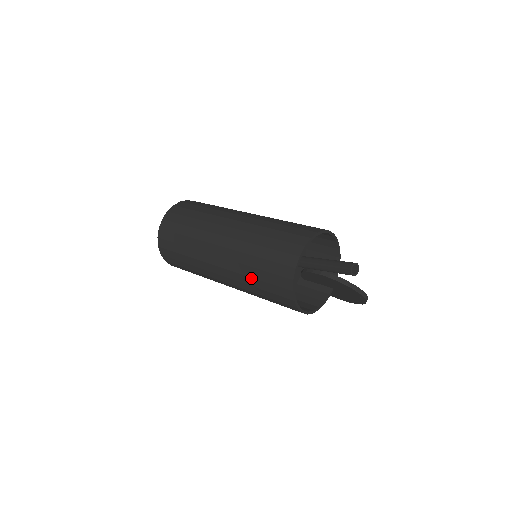
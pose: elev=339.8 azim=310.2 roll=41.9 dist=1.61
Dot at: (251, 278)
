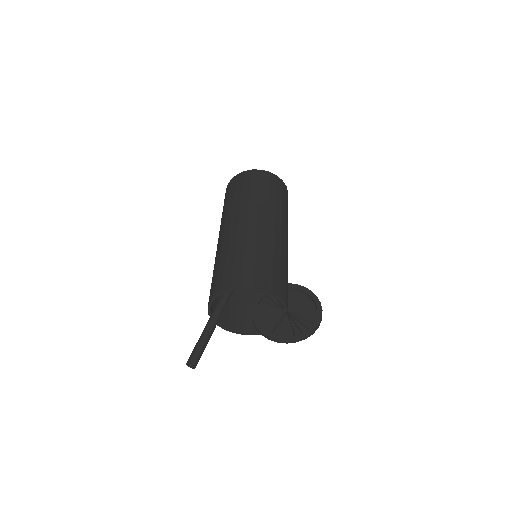
Dot at: occluded
